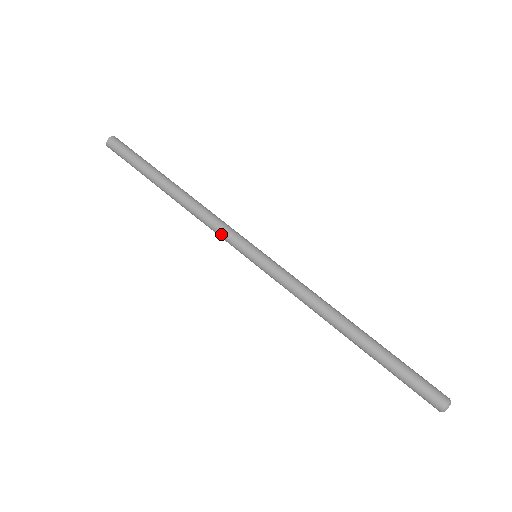
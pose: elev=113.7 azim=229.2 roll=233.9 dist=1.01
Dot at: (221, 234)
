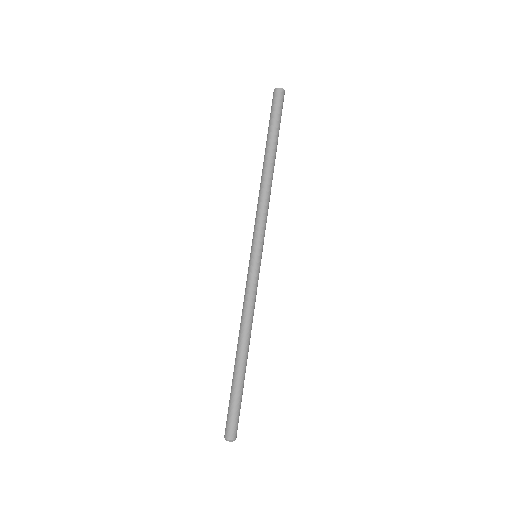
Dot at: (255, 222)
